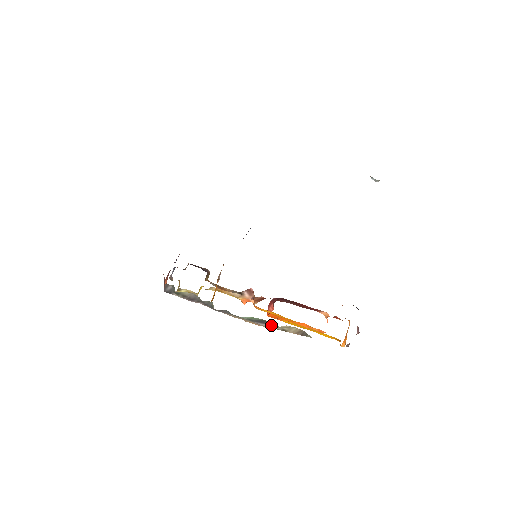
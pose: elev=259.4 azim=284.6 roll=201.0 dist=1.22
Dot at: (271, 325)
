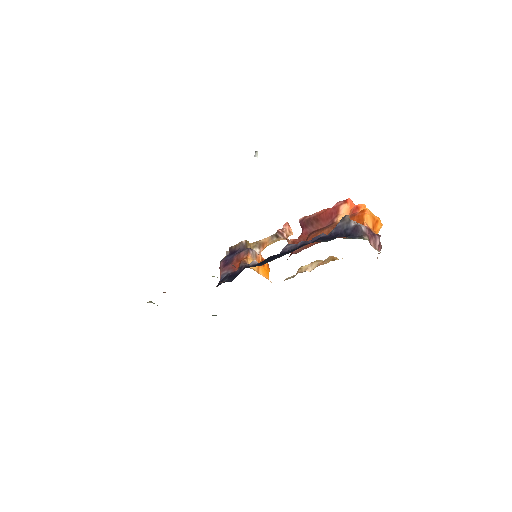
Dot at: occluded
